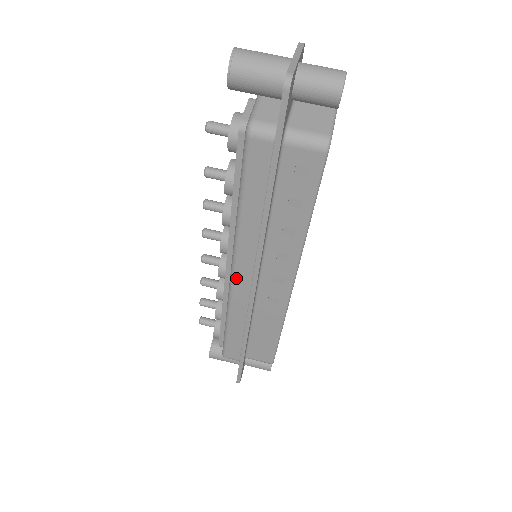
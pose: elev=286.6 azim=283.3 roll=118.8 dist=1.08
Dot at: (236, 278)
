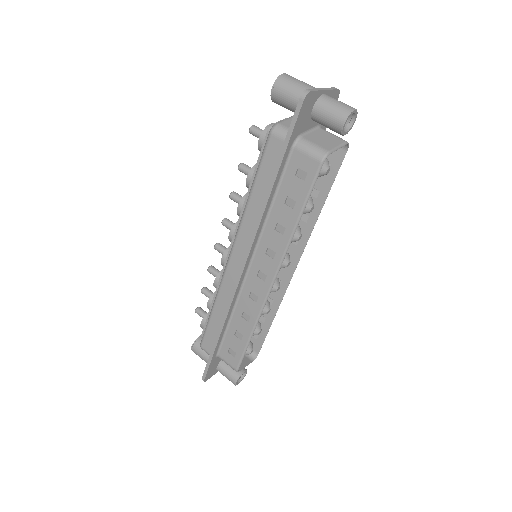
Dot at: (231, 262)
